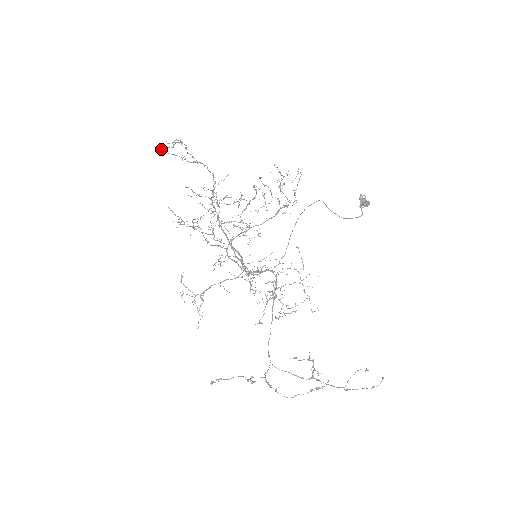
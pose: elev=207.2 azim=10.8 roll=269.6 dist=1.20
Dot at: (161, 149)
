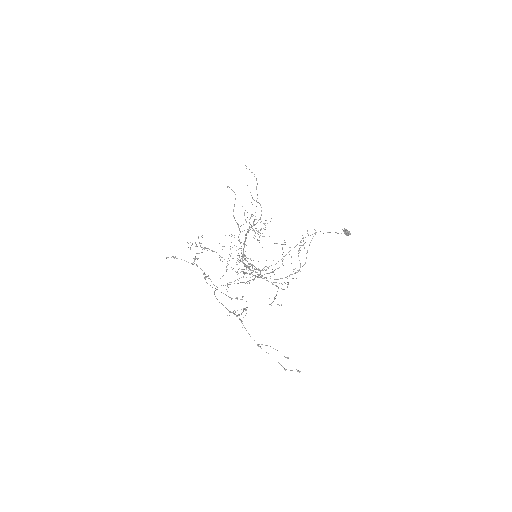
Dot at: (245, 165)
